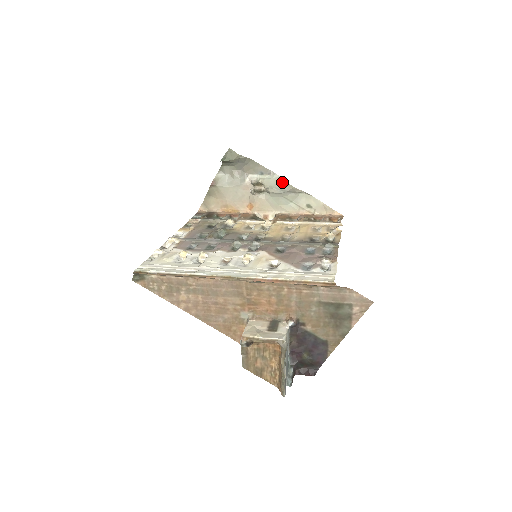
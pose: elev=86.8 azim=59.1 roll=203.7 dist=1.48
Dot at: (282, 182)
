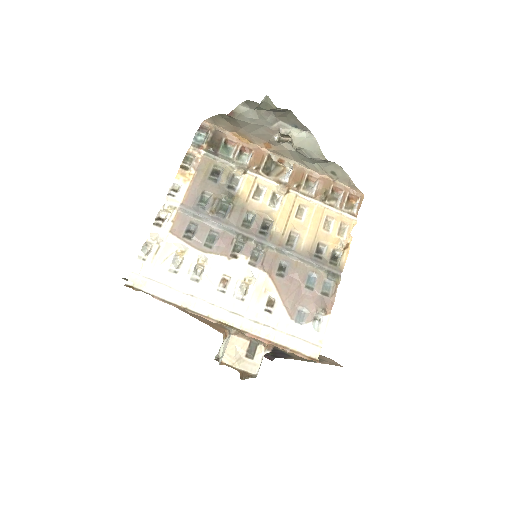
Dot at: (315, 147)
